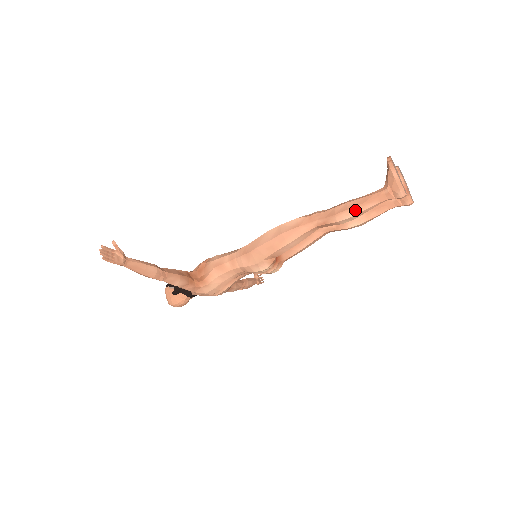
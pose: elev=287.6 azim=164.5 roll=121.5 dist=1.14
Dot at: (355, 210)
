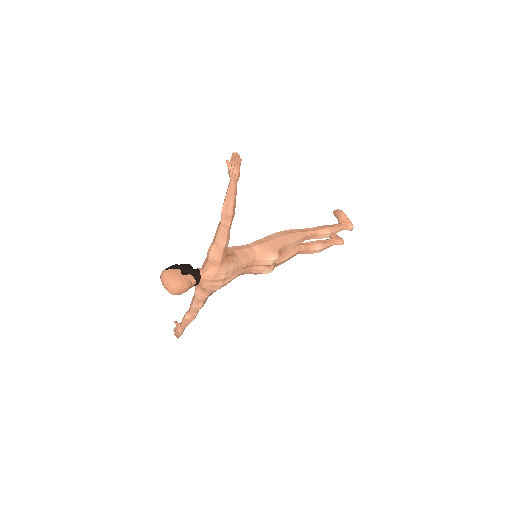
Dot at: (331, 229)
